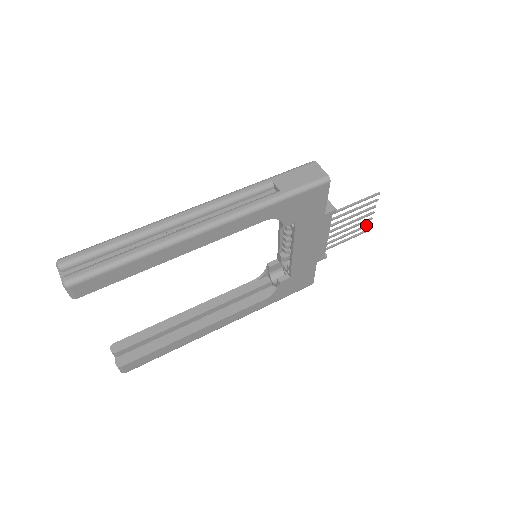
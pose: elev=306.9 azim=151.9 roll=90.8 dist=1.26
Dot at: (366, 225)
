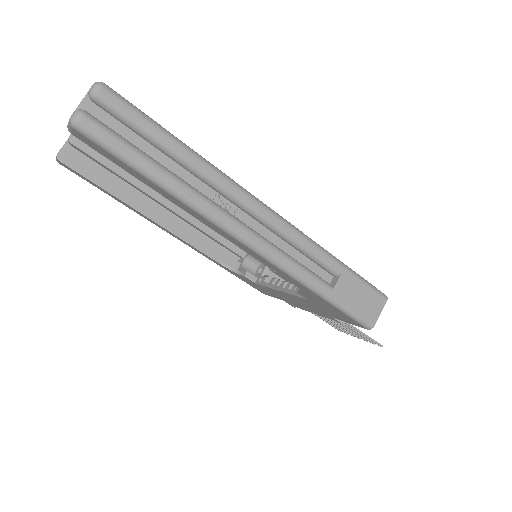
Dot at: occluded
